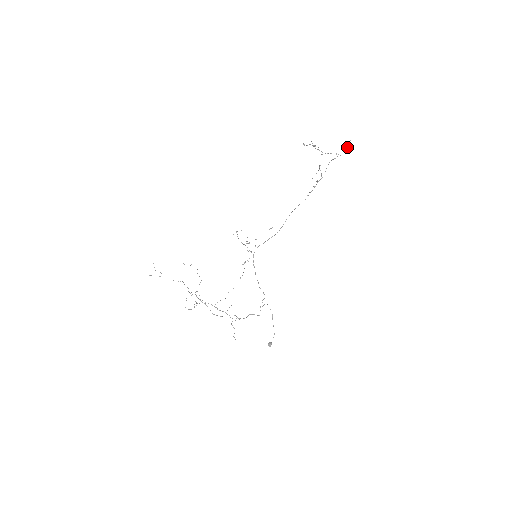
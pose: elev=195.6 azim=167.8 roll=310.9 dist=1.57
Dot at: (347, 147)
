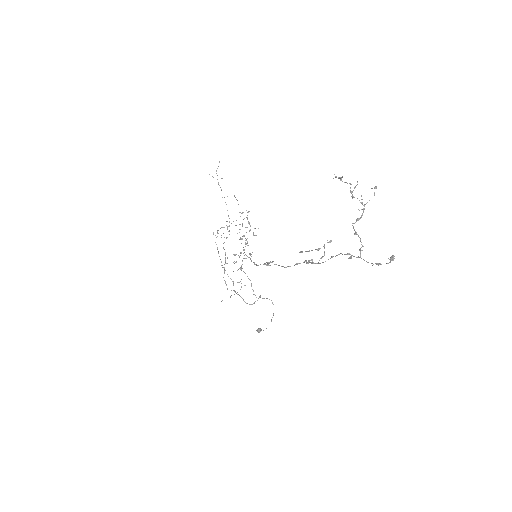
Dot at: occluded
